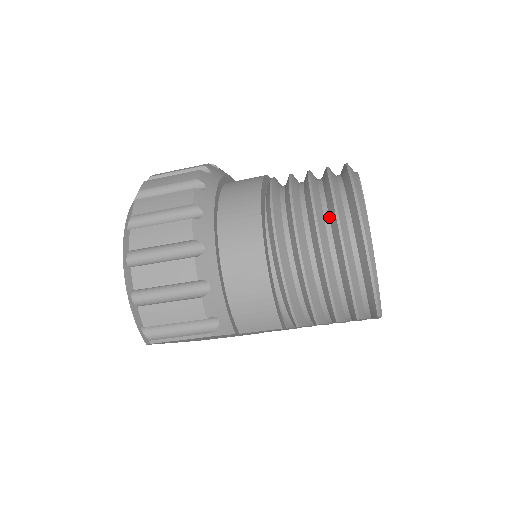
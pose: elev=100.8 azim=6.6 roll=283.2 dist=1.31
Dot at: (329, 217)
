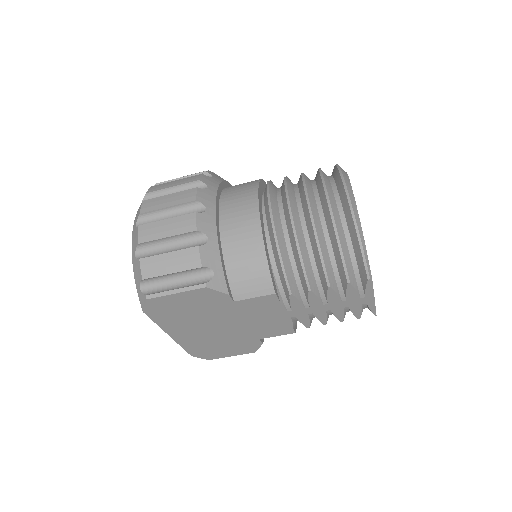
Dot at: (318, 191)
